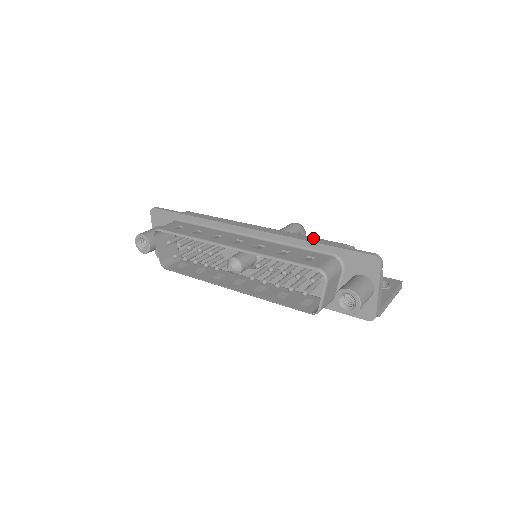
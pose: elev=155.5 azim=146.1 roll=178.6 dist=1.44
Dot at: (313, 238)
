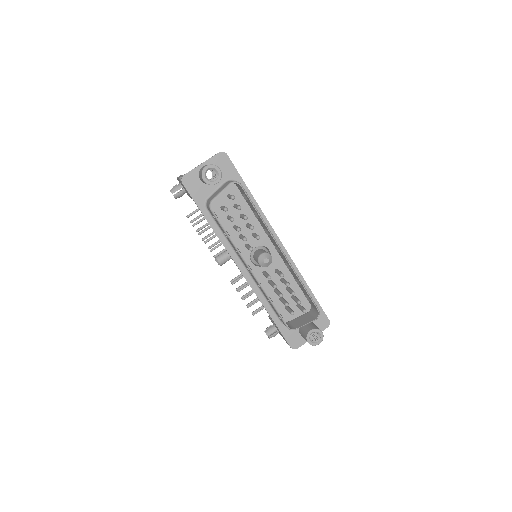
Dot at: occluded
